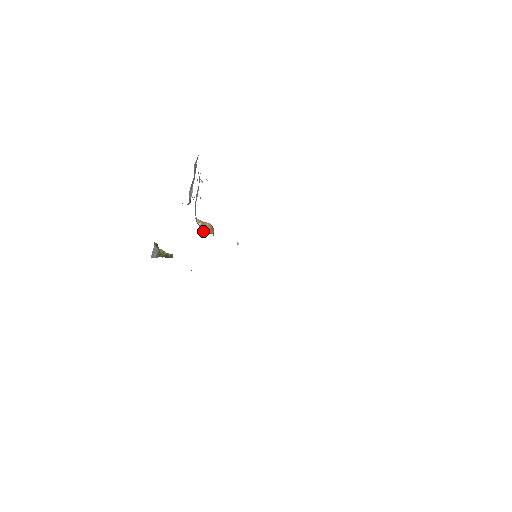
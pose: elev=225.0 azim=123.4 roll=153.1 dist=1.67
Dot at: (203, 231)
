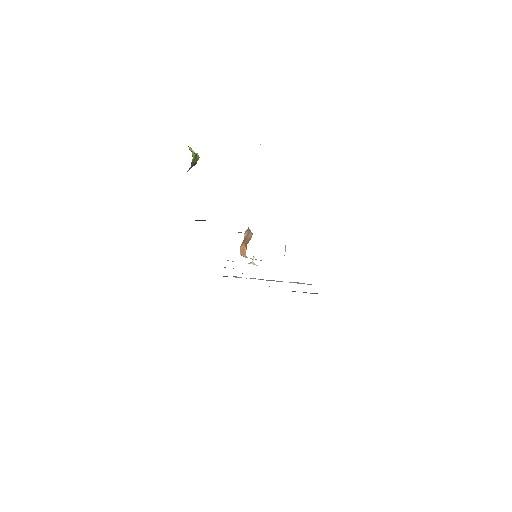
Dot at: (242, 244)
